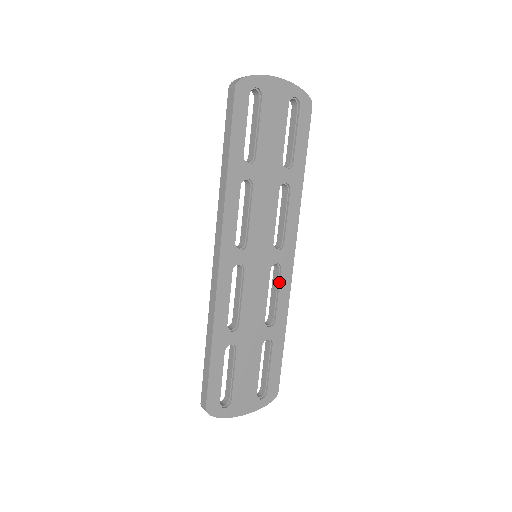
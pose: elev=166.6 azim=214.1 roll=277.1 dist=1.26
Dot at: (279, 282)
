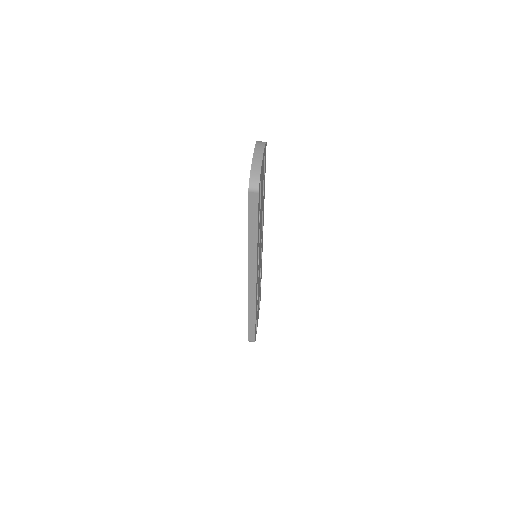
Dot at: (261, 254)
